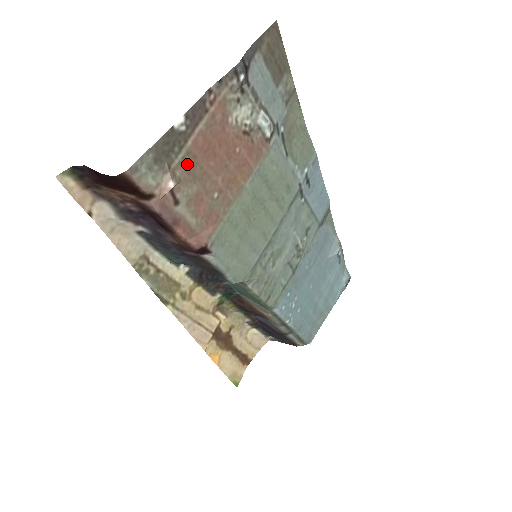
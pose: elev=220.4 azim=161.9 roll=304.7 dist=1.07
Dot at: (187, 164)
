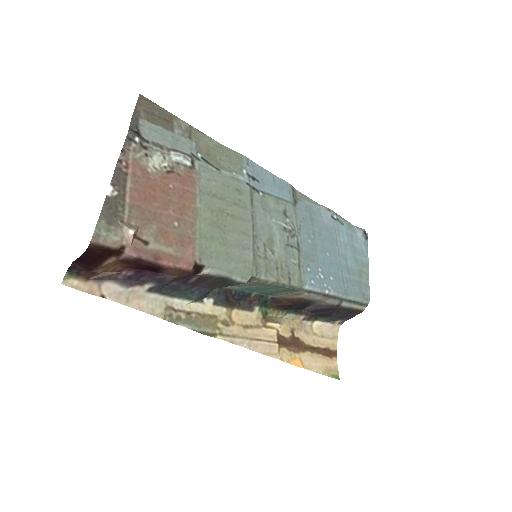
Dot at: (136, 214)
